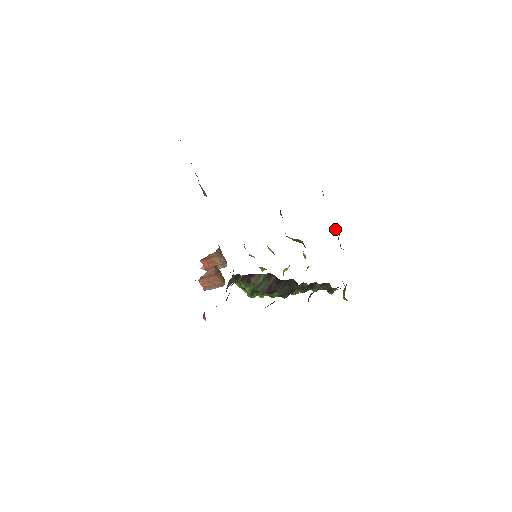
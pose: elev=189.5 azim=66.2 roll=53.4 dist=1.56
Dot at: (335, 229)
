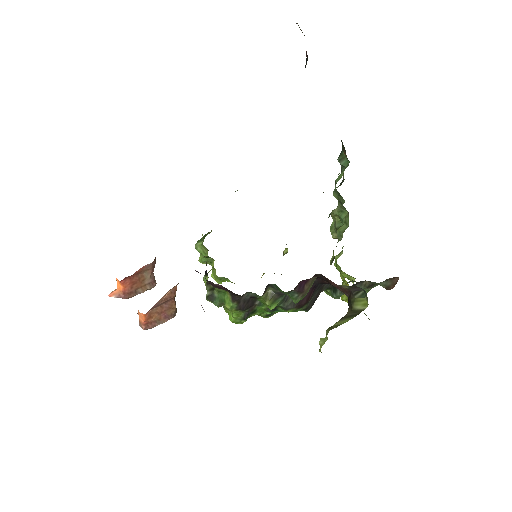
Dot at: (335, 212)
